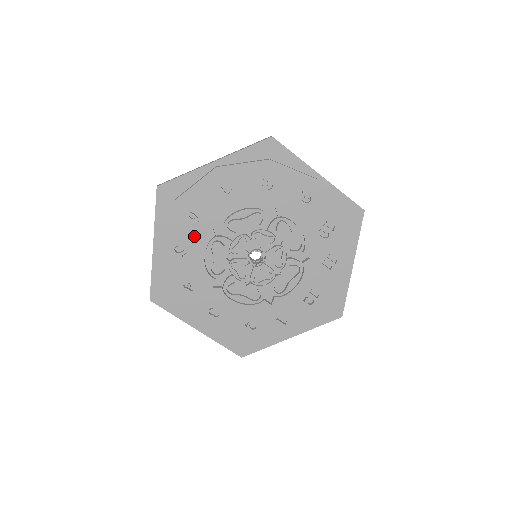
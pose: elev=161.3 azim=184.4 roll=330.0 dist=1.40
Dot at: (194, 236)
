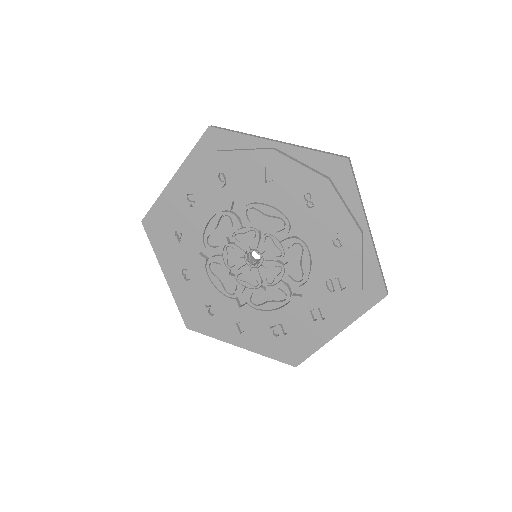
Dot at: (212, 196)
